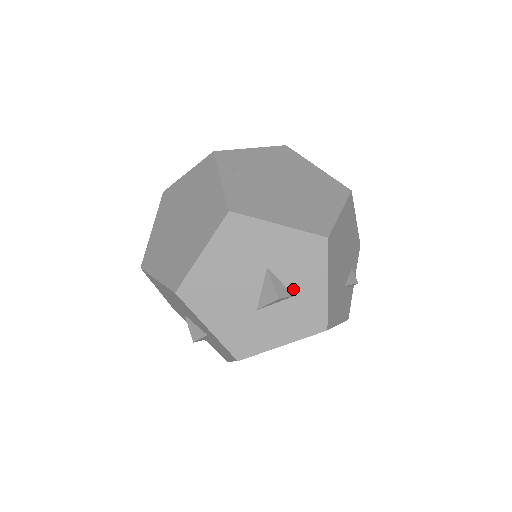
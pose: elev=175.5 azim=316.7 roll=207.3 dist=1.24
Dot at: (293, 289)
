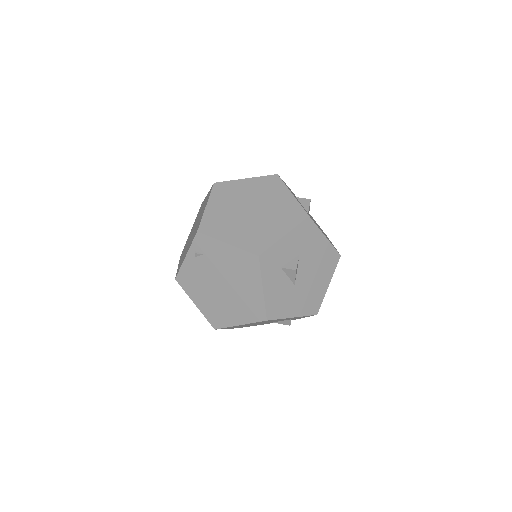
Dot at: occluded
